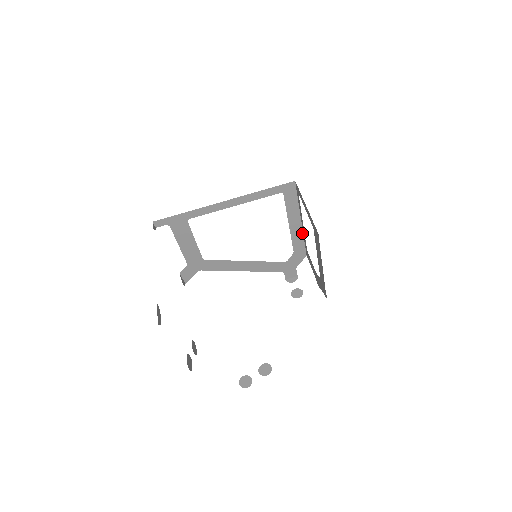
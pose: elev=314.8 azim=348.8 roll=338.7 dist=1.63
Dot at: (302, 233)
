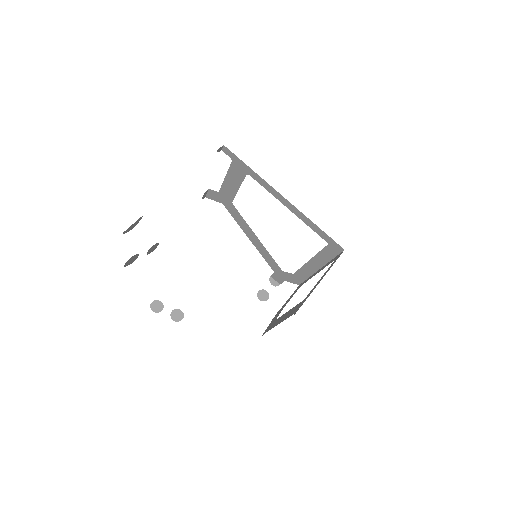
Dot at: (312, 274)
